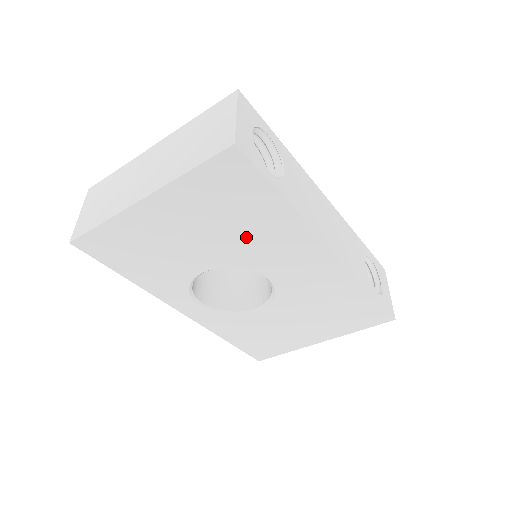
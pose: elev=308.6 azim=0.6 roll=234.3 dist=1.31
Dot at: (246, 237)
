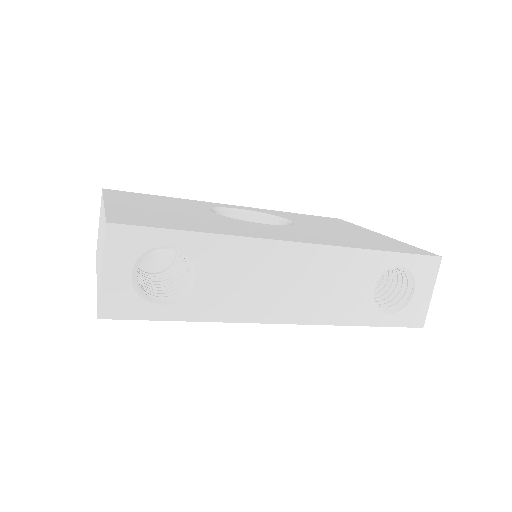
Dot at: occluded
